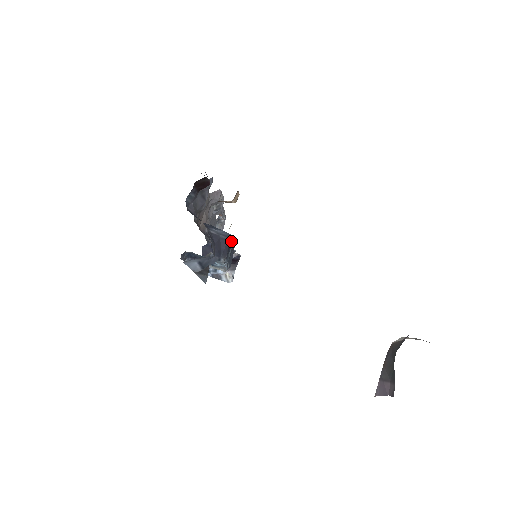
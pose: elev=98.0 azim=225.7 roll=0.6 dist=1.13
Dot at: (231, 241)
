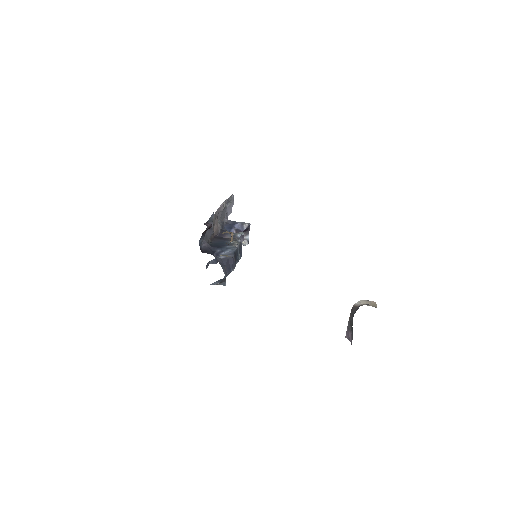
Dot at: (236, 252)
